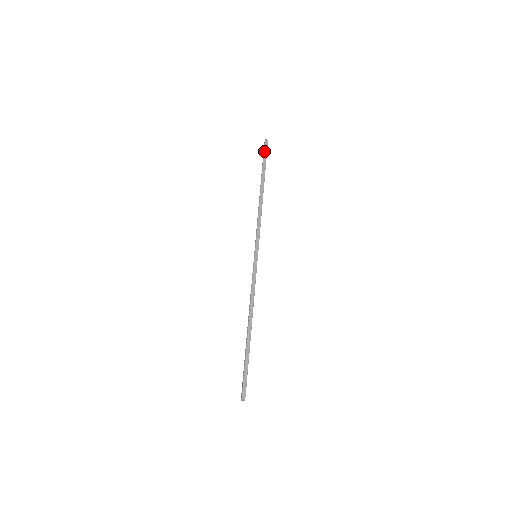
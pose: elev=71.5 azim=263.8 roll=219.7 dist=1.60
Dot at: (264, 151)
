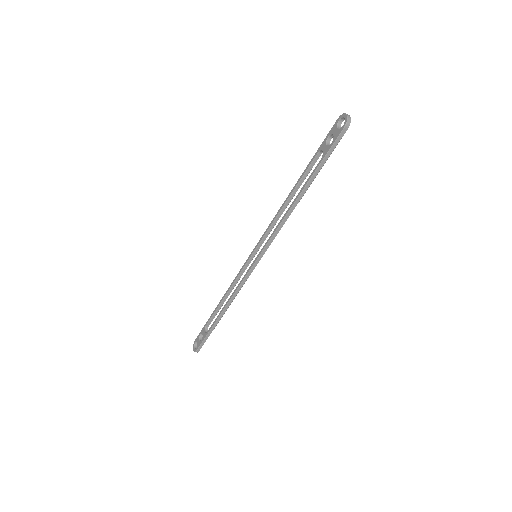
Dot at: (334, 143)
